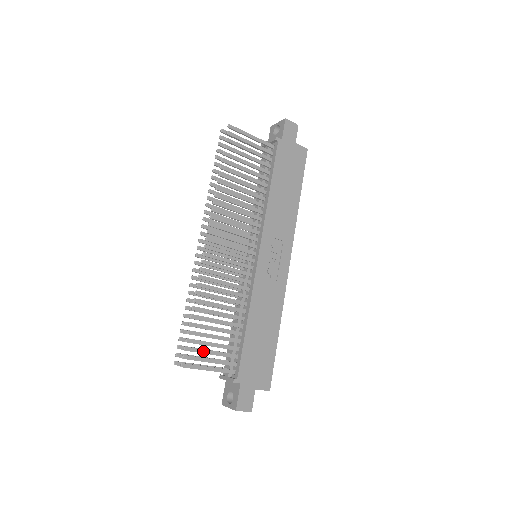
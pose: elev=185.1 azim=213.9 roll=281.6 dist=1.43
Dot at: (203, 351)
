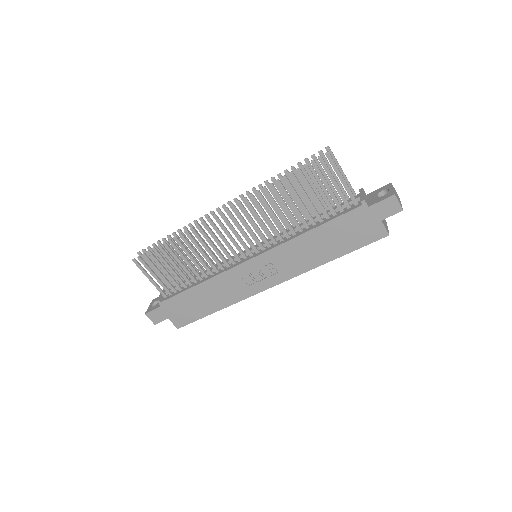
Dot at: (154, 267)
